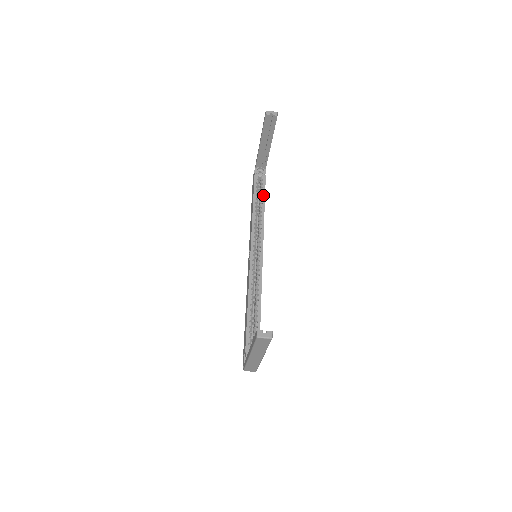
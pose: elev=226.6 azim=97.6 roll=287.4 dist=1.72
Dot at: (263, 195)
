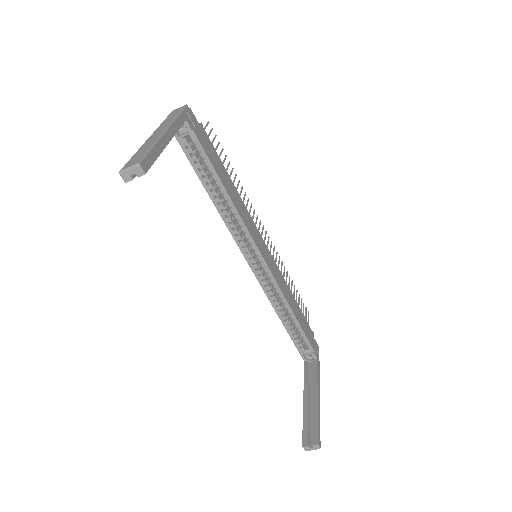
Dot at: (212, 172)
